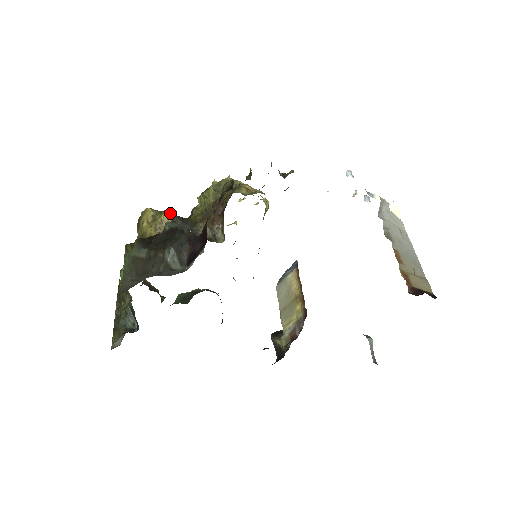
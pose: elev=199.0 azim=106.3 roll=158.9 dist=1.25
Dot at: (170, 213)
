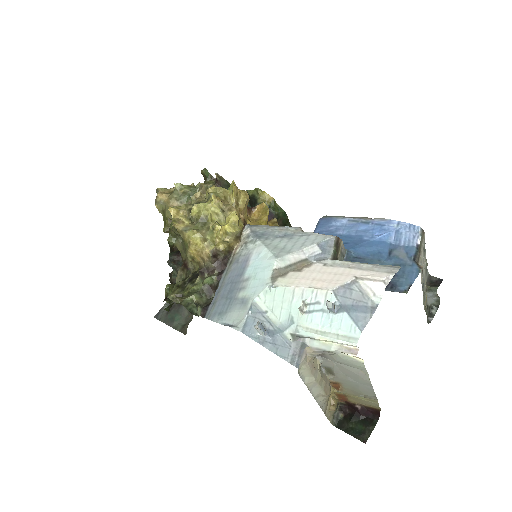
Dot at: (167, 232)
